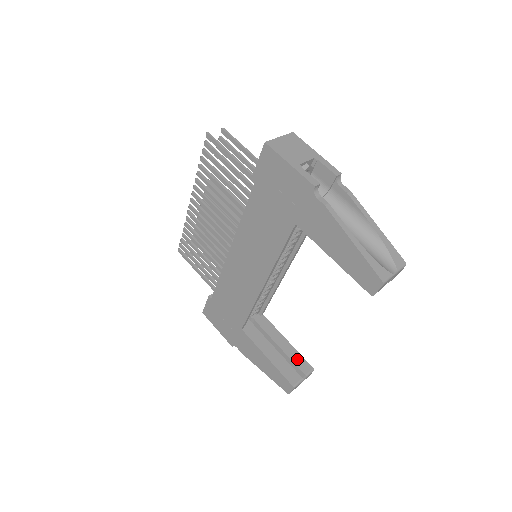
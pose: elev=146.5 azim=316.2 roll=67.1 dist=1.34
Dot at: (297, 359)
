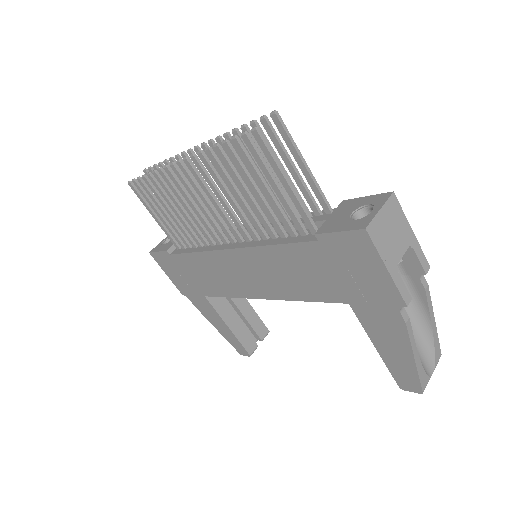
Dot at: (256, 324)
